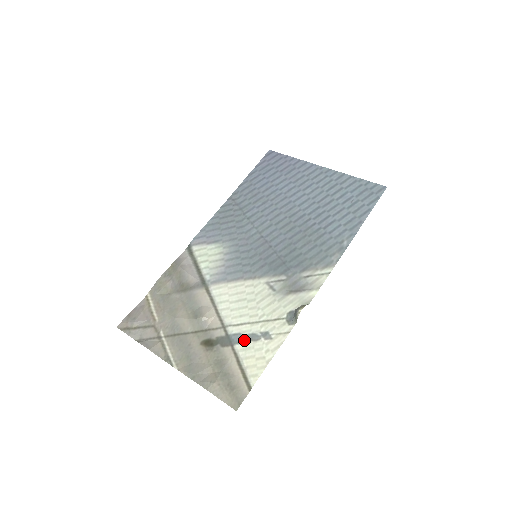
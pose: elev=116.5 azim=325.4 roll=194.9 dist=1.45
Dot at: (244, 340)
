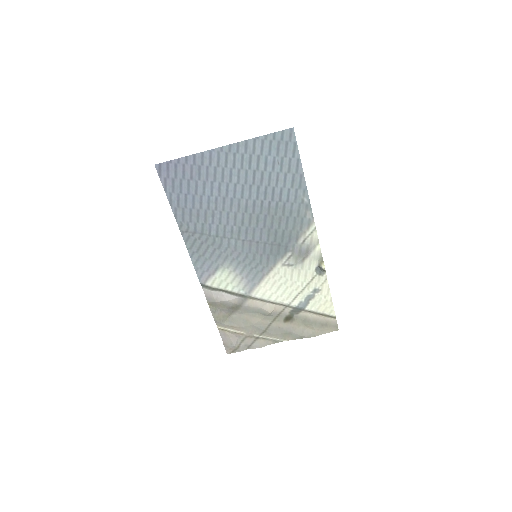
Dot at: (307, 303)
